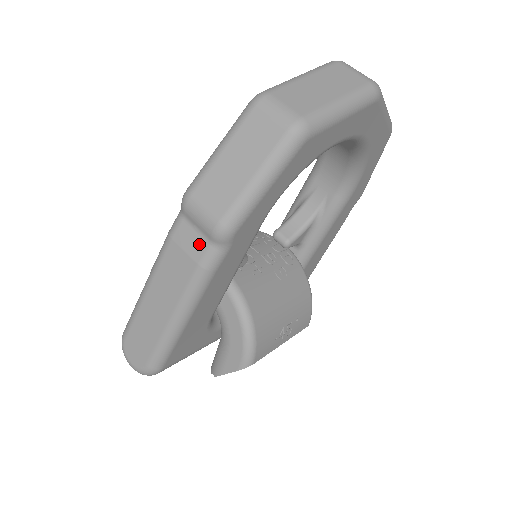
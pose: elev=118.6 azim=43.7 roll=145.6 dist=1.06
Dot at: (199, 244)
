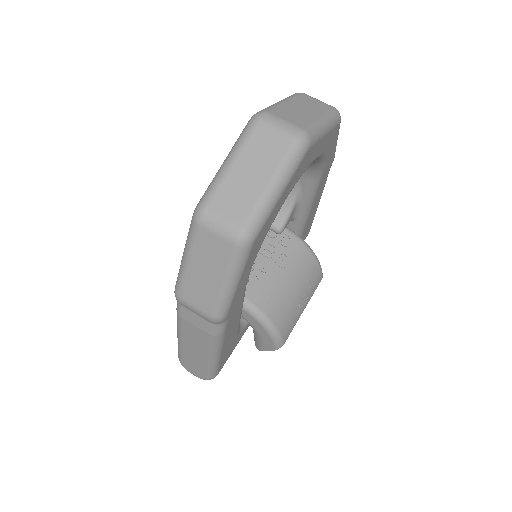
Dot at: (203, 323)
